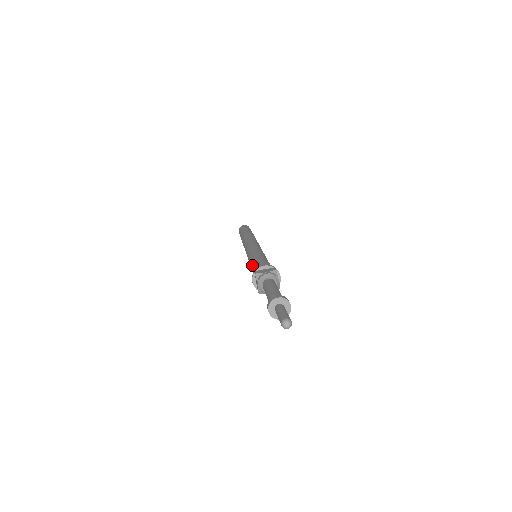
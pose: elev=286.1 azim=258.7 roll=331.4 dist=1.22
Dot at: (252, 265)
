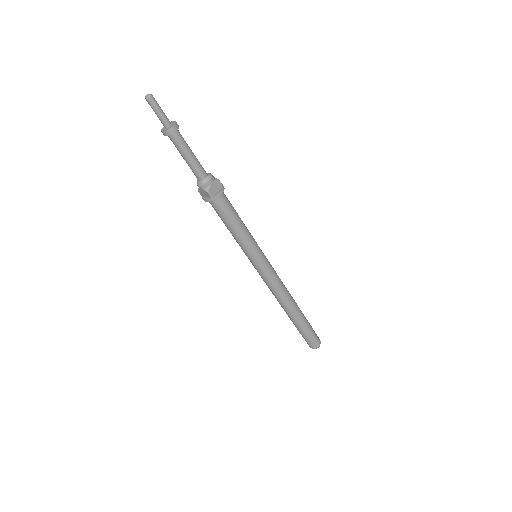
Dot at: occluded
